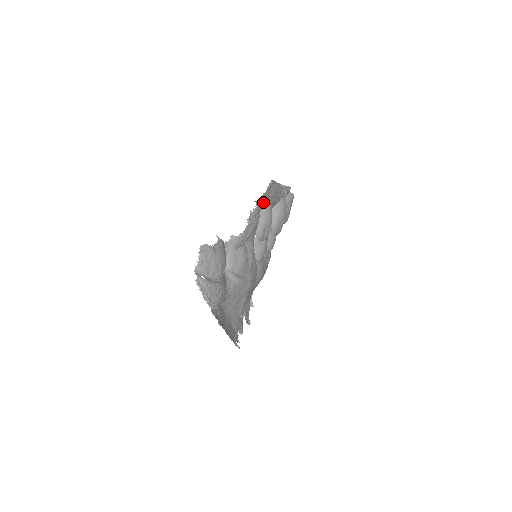
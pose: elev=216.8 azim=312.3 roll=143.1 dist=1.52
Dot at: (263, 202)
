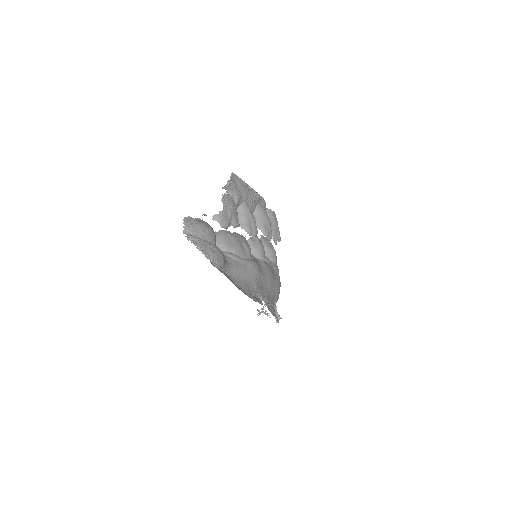
Dot at: (234, 193)
